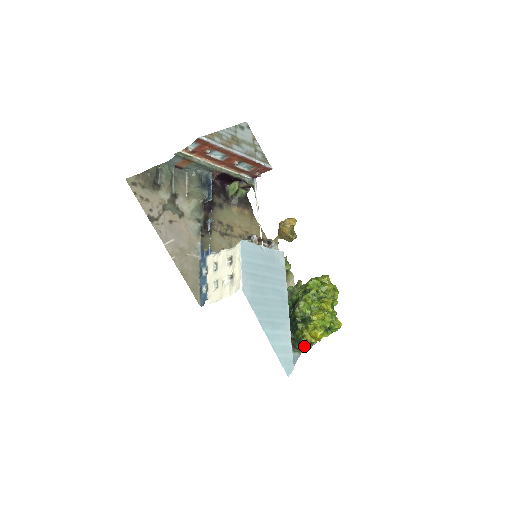
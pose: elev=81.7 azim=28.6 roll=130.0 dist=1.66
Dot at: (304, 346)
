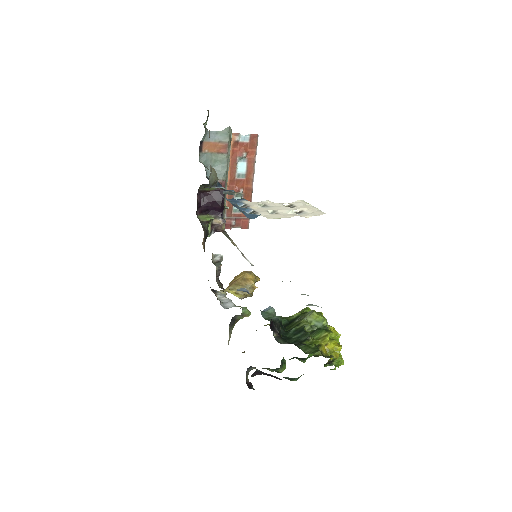
Dot at: (322, 355)
